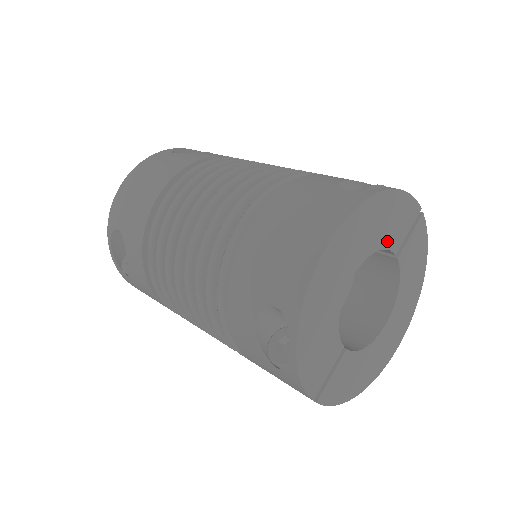
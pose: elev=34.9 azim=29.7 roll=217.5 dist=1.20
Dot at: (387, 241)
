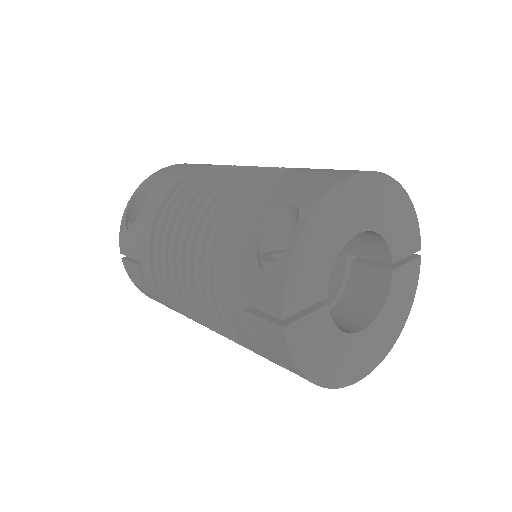
Dot at: (392, 240)
